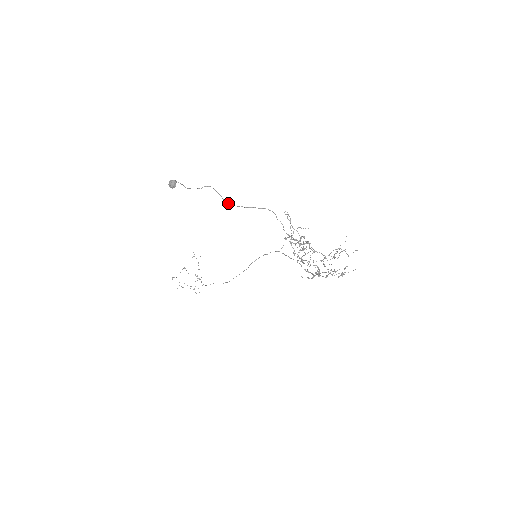
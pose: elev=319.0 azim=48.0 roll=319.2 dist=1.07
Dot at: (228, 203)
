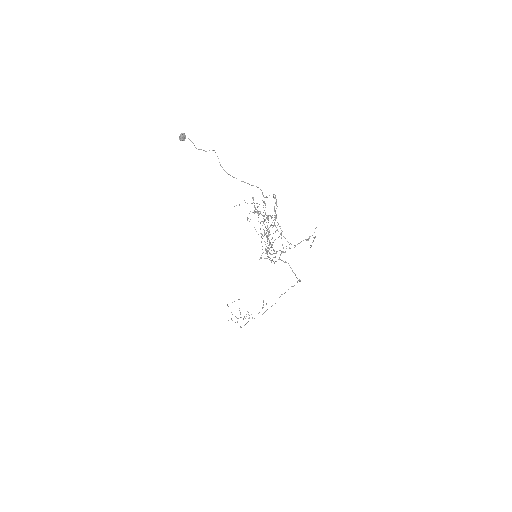
Dot at: (223, 169)
